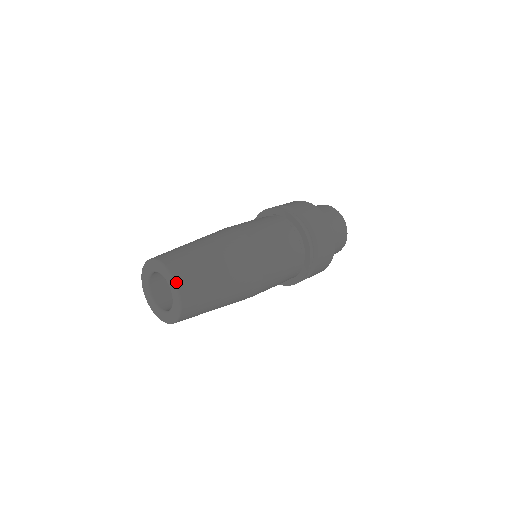
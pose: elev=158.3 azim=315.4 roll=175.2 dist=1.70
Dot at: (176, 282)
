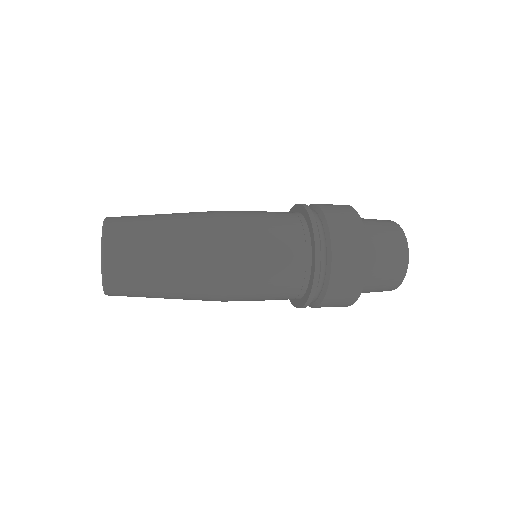
Dot at: (105, 219)
